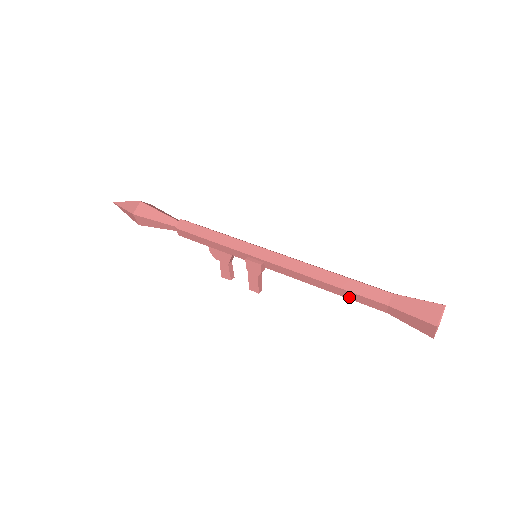
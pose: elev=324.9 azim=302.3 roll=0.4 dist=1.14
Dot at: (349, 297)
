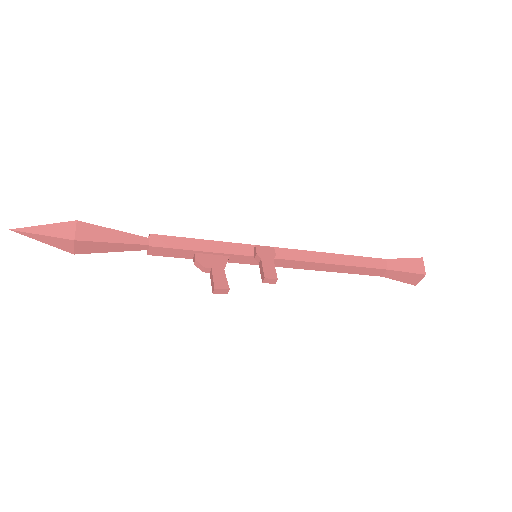
Dot at: (357, 264)
